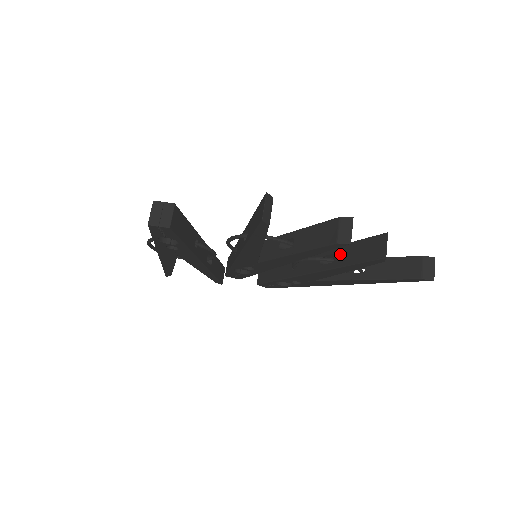
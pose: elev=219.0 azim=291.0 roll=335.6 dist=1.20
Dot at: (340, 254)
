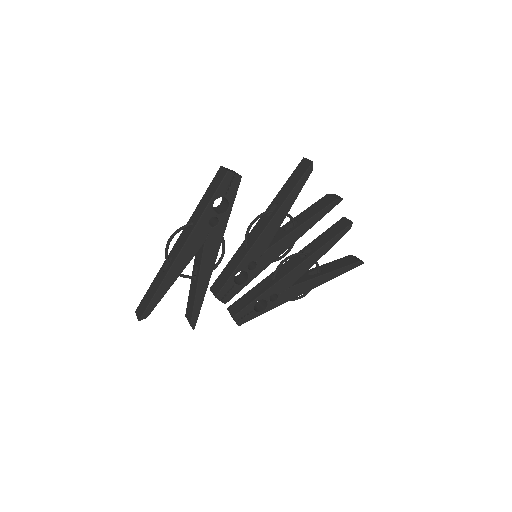
Dot at: (315, 244)
